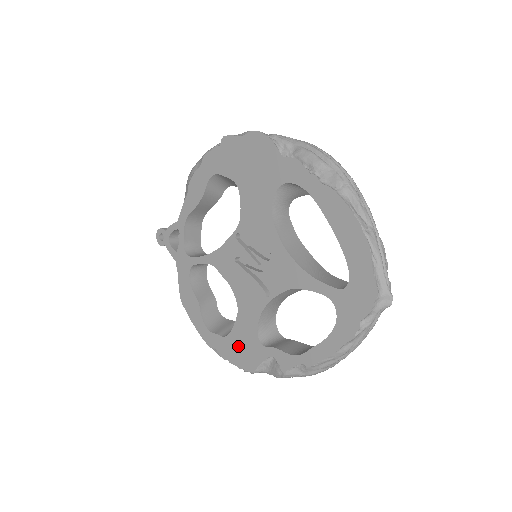
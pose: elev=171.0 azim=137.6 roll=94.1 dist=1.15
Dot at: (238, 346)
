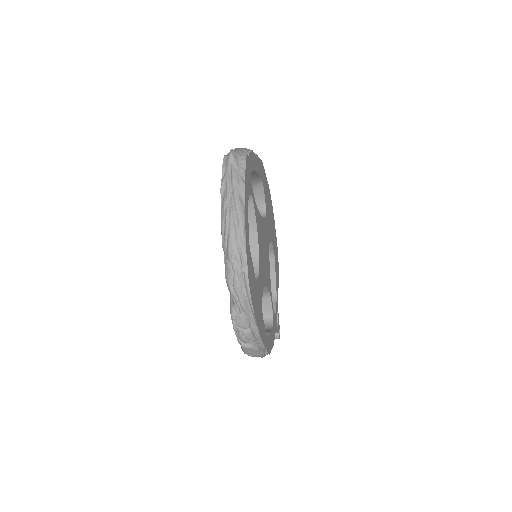
Dot at: occluded
